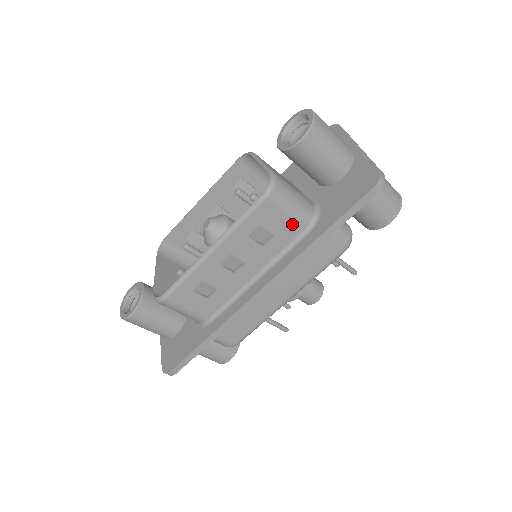
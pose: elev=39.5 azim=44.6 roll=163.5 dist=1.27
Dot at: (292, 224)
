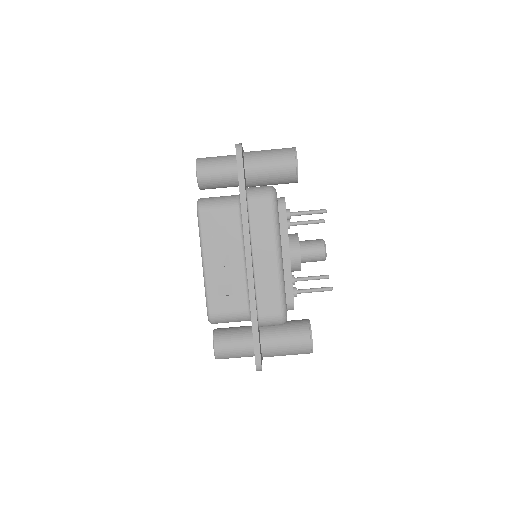
Dot at: (228, 211)
